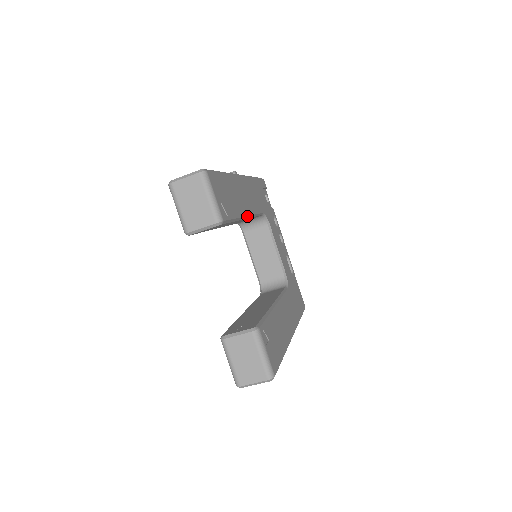
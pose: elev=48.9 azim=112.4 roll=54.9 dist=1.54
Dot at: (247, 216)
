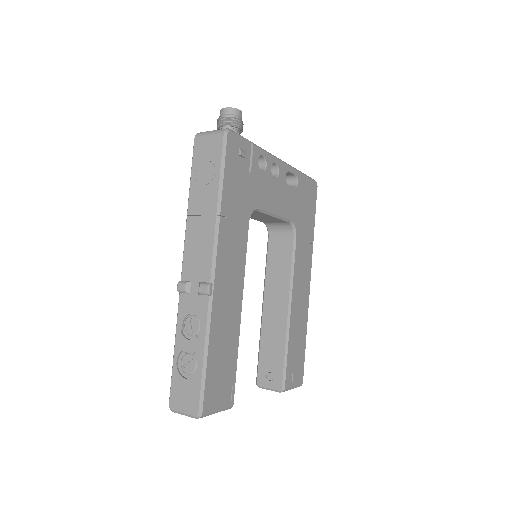
Dot at: (241, 308)
